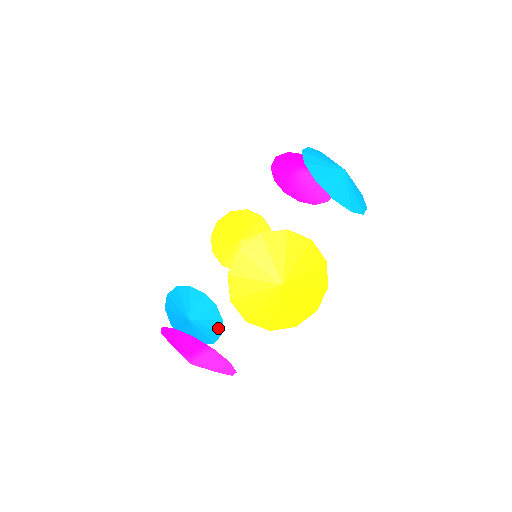
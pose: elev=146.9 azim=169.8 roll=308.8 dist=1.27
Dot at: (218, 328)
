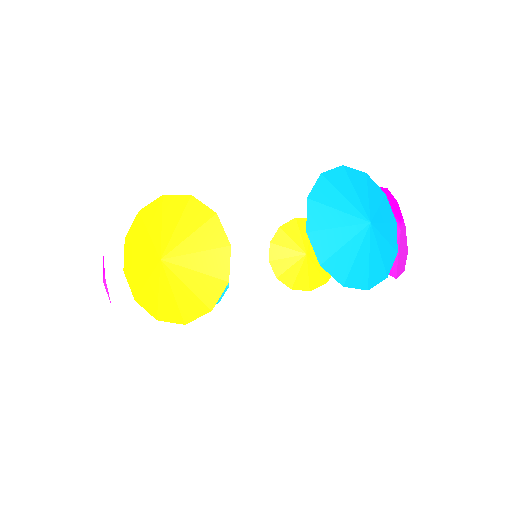
Dot at: occluded
